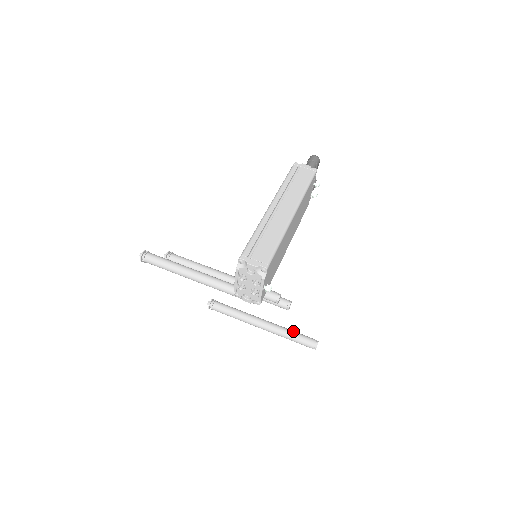
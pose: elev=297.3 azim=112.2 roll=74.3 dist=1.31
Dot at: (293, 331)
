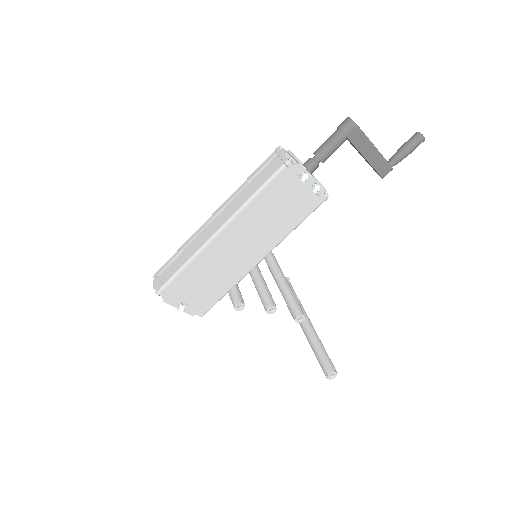
Dot at: (318, 346)
